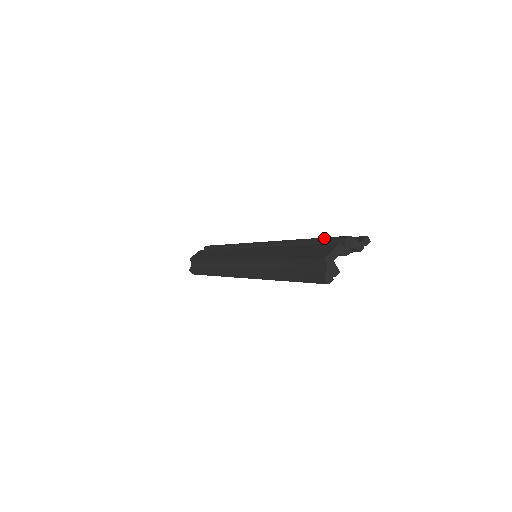
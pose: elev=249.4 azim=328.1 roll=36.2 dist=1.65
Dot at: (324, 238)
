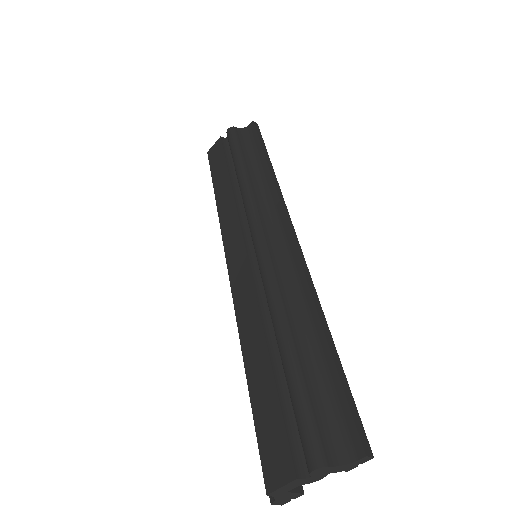
Dot at: (296, 405)
